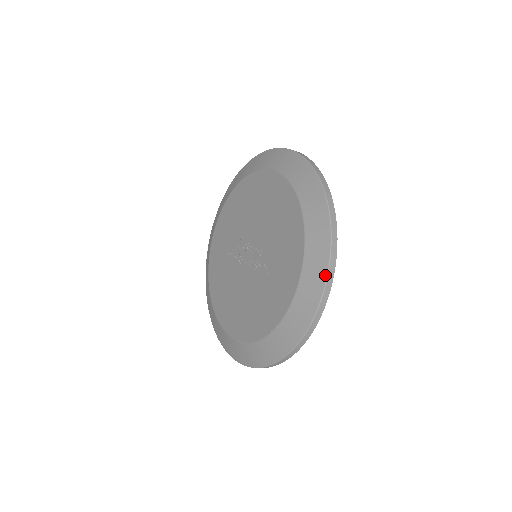
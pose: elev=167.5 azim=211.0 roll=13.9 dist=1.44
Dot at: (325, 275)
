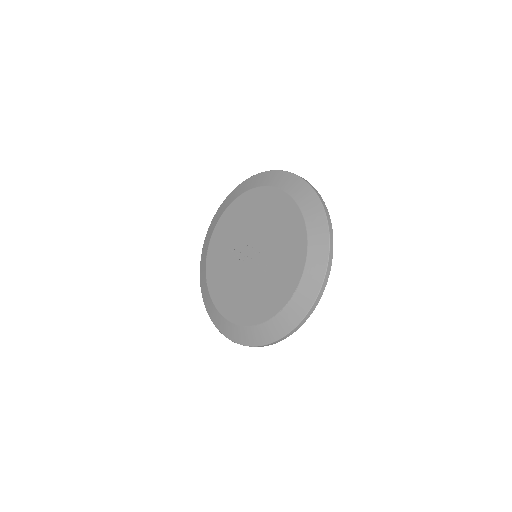
Dot at: (320, 284)
